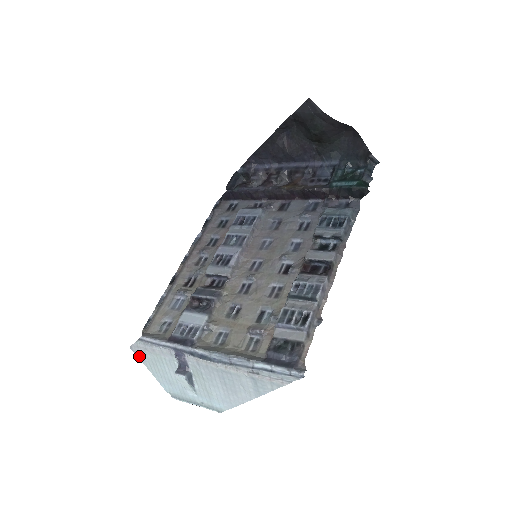
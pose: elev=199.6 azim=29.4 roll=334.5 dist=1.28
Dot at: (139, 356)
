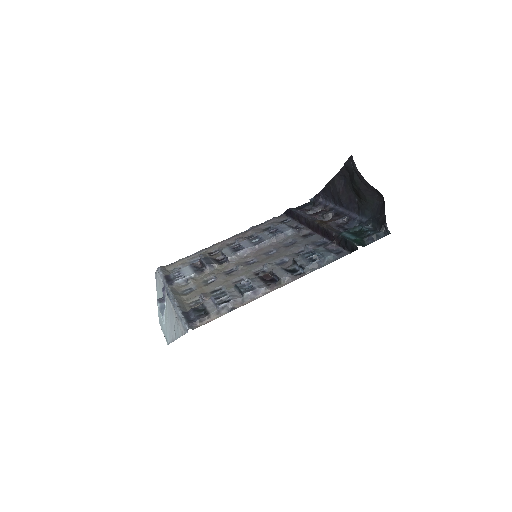
Dot at: (156, 282)
